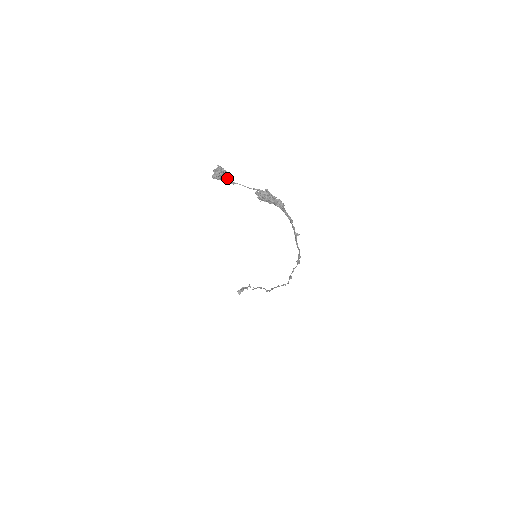
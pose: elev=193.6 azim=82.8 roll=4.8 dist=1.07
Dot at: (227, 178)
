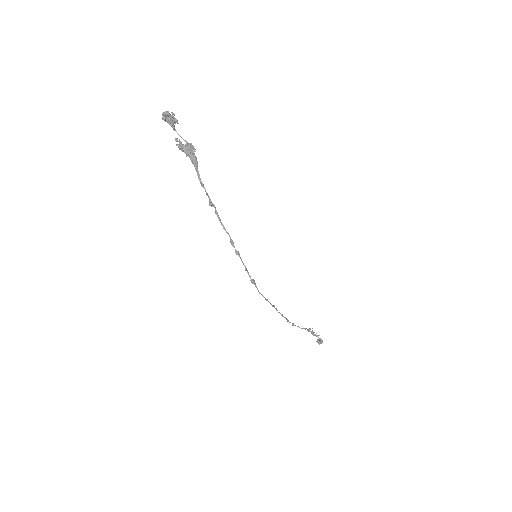
Dot at: (172, 124)
